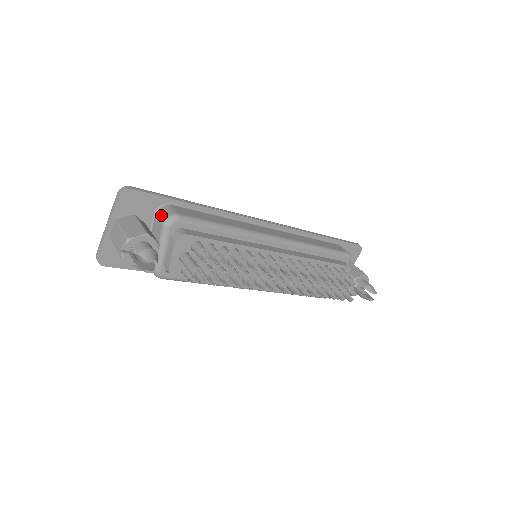
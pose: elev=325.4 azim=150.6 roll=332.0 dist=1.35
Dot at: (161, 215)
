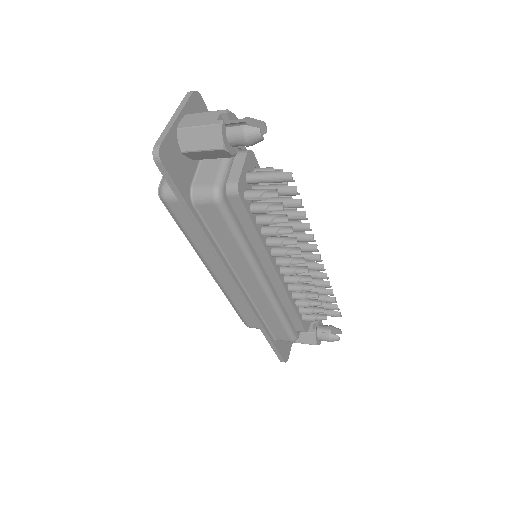
Dot at: occluded
